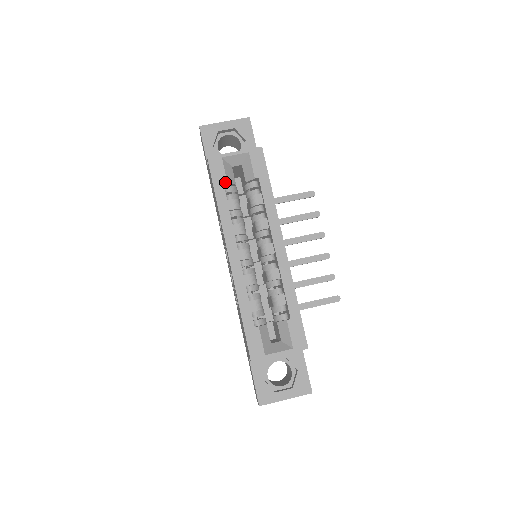
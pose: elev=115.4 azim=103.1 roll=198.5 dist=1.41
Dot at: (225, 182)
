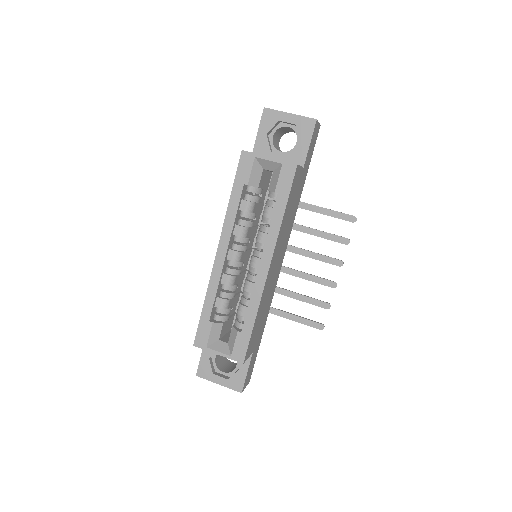
Dot at: (246, 182)
